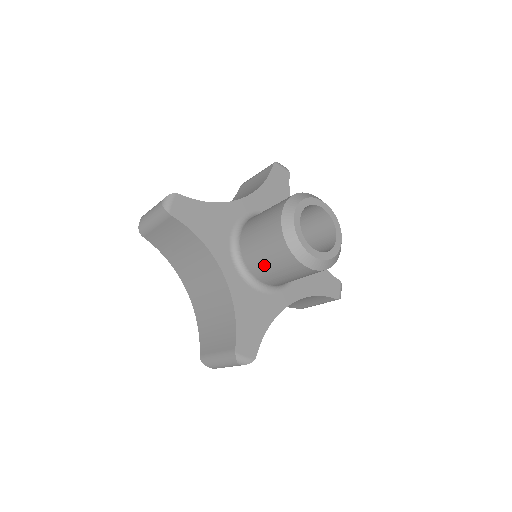
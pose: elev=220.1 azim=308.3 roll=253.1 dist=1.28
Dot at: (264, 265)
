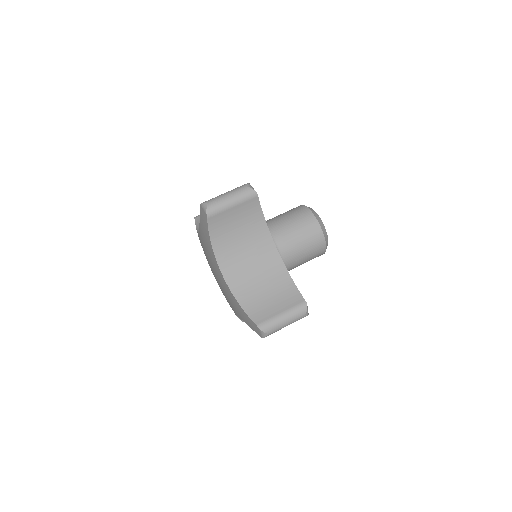
Dot at: (297, 247)
